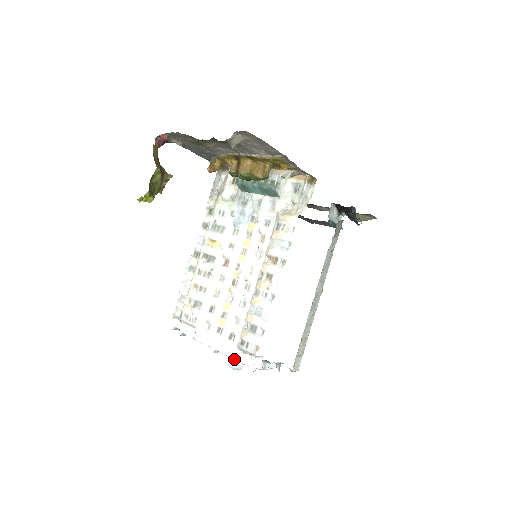
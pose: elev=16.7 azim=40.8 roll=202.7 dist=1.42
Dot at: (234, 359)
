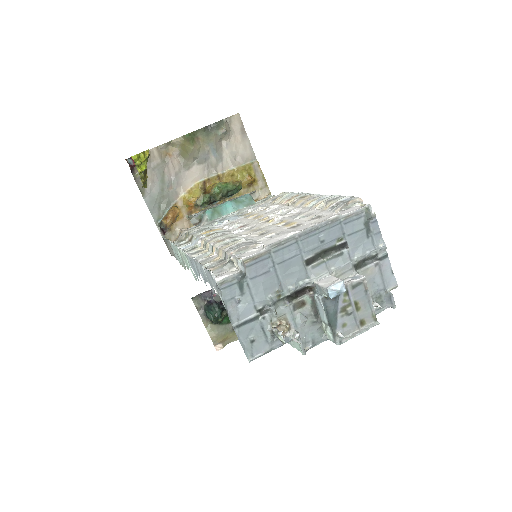
Dot at: (342, 215)
